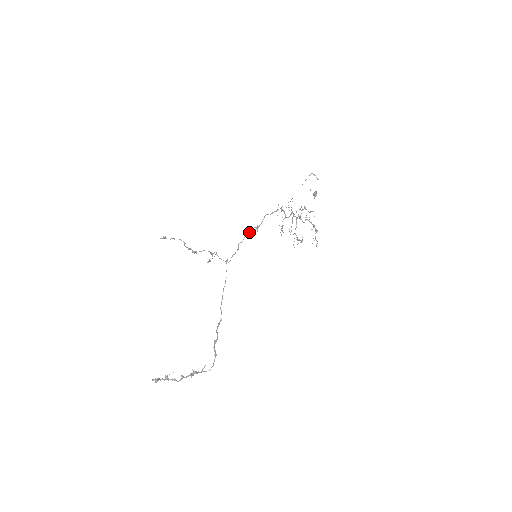
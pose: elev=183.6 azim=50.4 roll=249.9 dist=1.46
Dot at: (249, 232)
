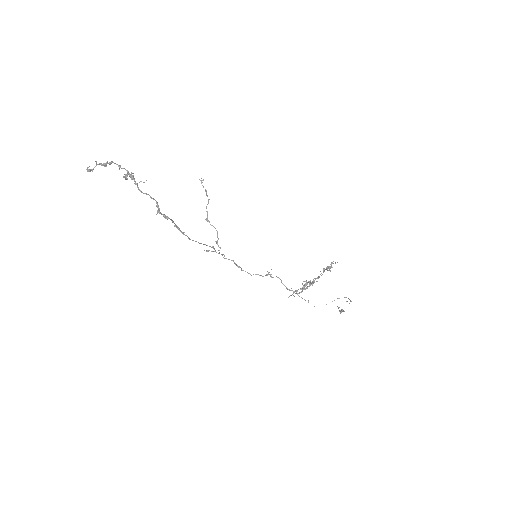
Dot at: occluded
